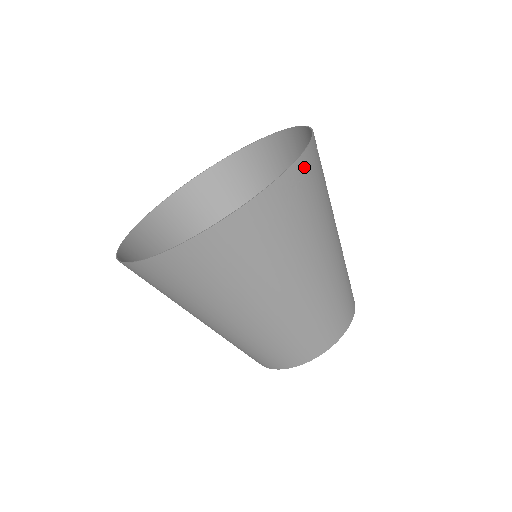
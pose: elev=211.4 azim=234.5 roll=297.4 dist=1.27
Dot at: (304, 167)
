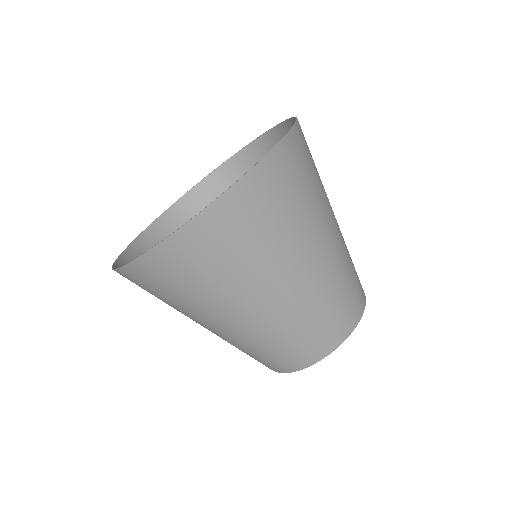
Dot at: (301, 129)
